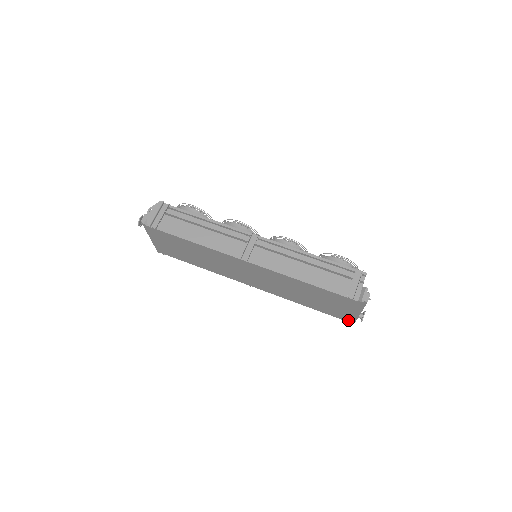
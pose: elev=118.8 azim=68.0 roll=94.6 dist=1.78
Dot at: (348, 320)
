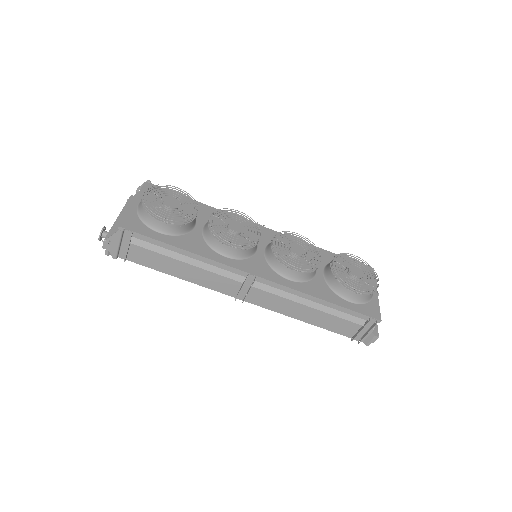
Dot at: occluded
